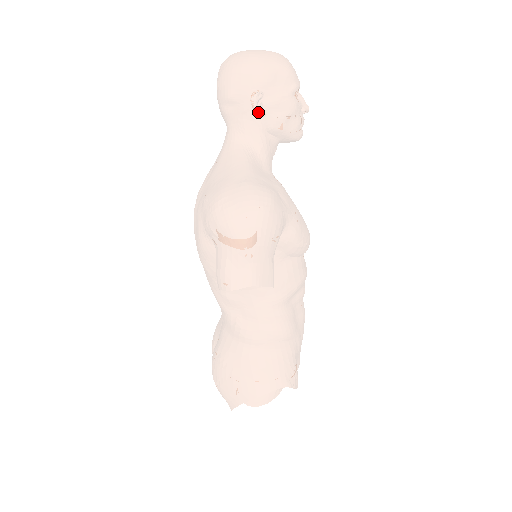
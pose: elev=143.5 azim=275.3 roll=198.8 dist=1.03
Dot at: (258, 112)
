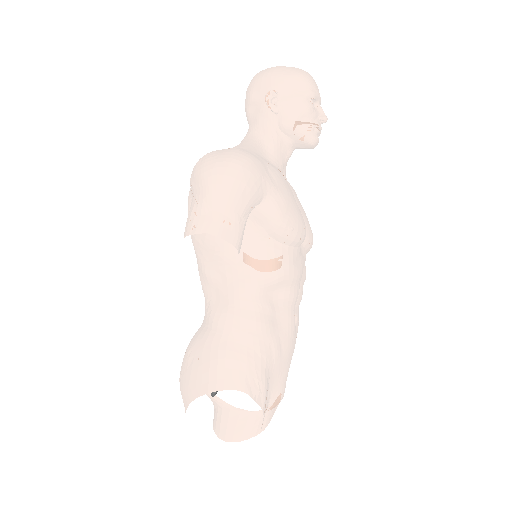
Dot at: (271, 108)
